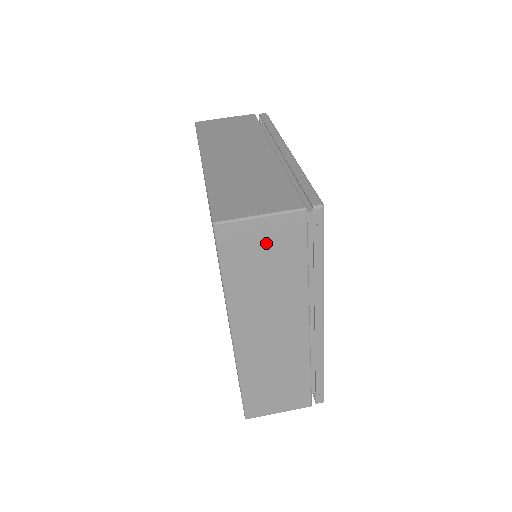
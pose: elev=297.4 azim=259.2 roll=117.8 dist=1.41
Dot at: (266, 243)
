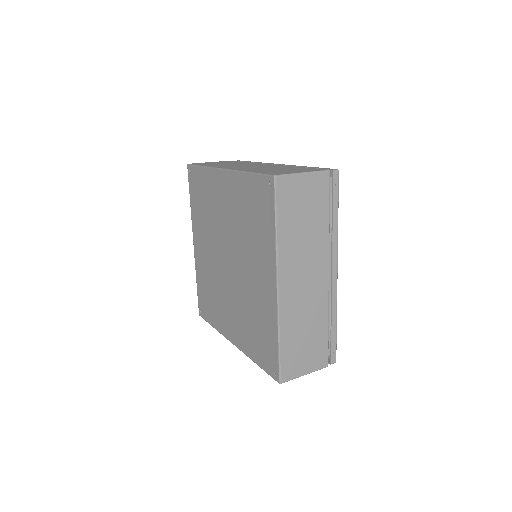
Dot at: (305, 196)
